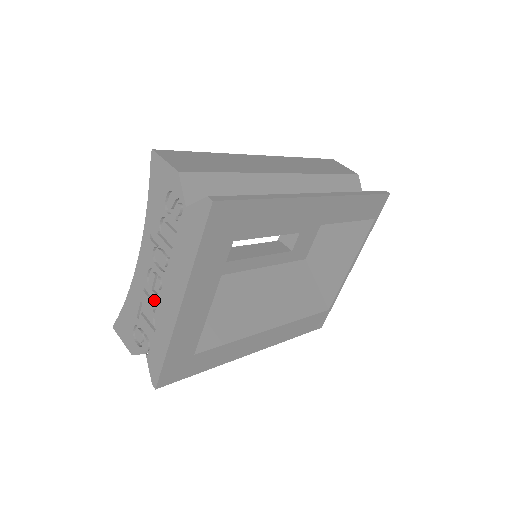
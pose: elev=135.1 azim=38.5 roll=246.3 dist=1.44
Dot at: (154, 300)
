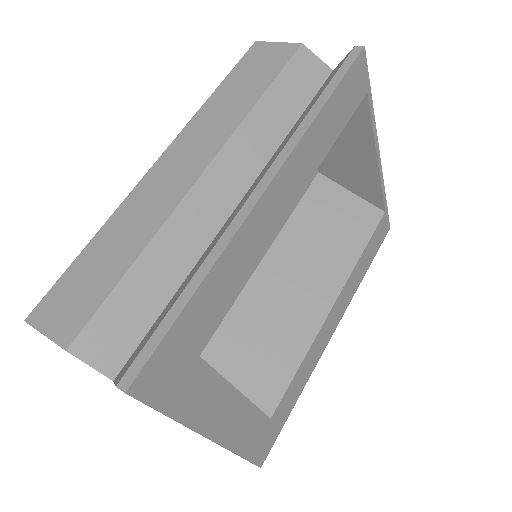
Dot at: occluded
